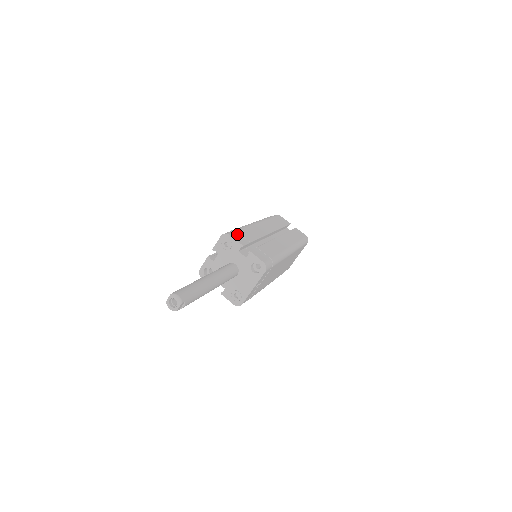
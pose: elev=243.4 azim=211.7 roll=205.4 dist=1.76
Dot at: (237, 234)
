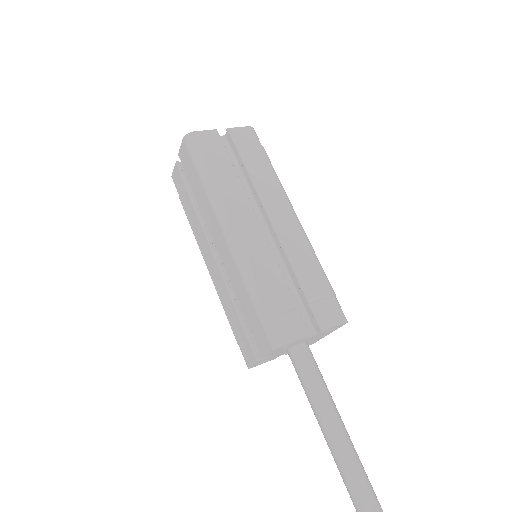
Dot at: (281, 322)
